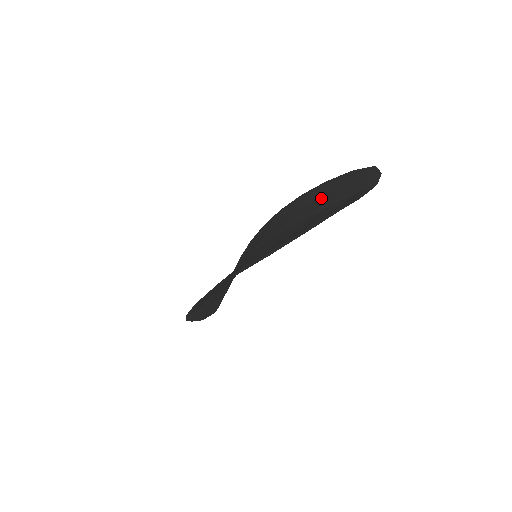
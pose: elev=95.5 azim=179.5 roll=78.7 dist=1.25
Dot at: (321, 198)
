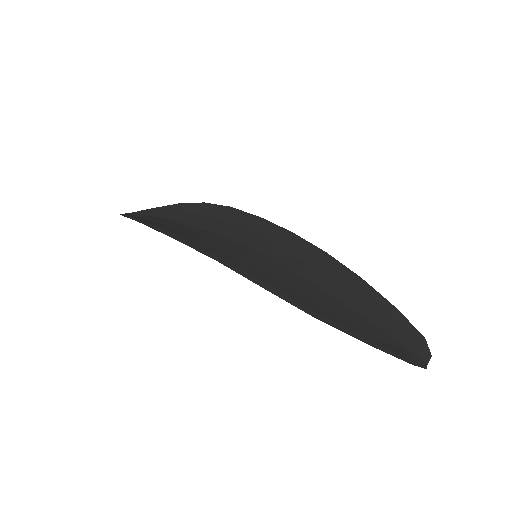
Dot at: (361, 297)
